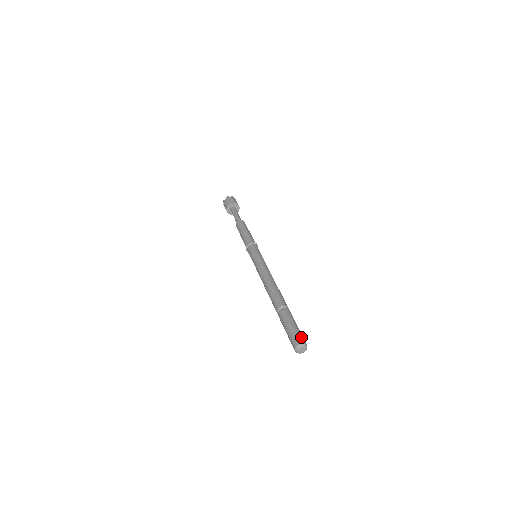
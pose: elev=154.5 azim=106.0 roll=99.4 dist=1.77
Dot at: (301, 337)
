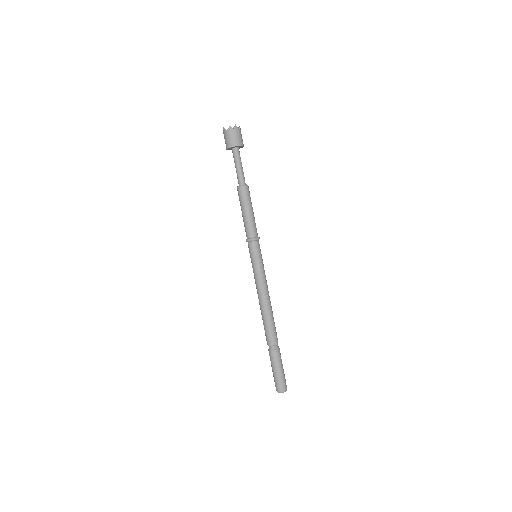
Dot at: (284, 384)
